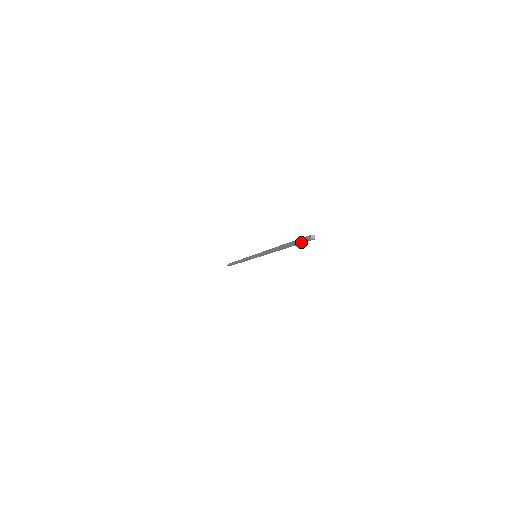
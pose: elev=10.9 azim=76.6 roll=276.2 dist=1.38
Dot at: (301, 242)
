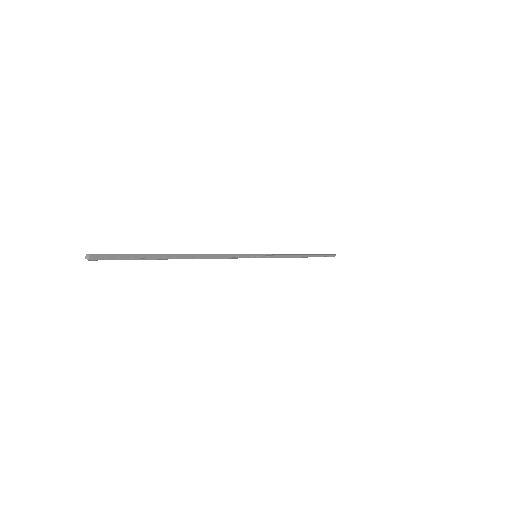
Dot at: (116, 258)
